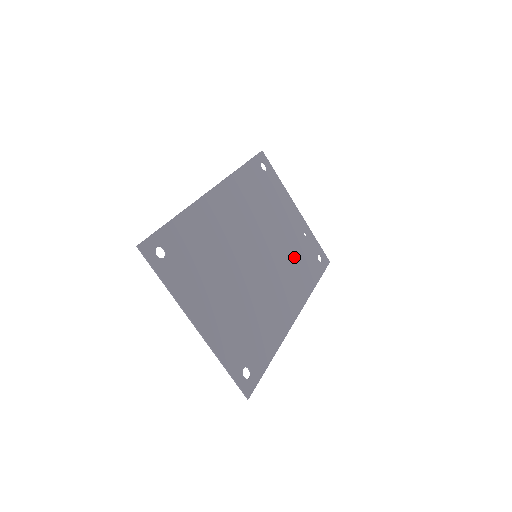
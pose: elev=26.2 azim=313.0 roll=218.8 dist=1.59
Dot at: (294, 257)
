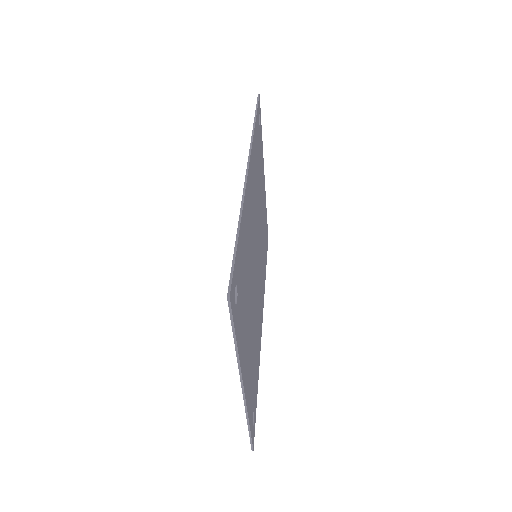
Dot at: (263, 244)
